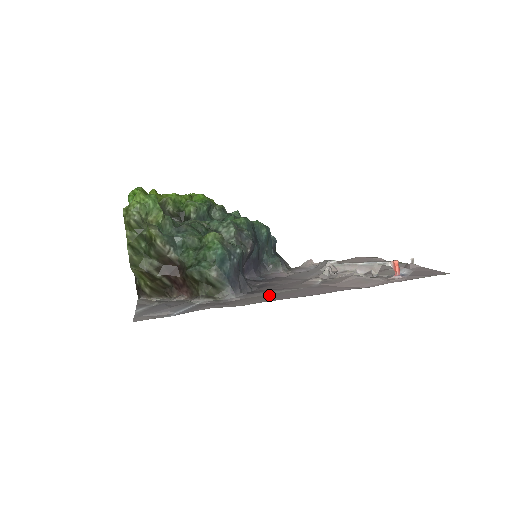
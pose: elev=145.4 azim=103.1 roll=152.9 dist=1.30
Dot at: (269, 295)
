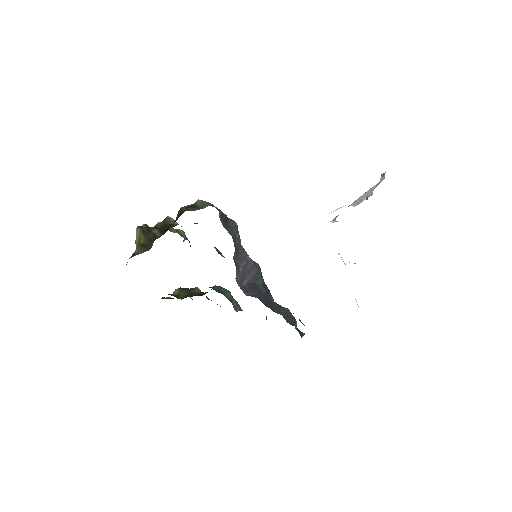
Dot at: occluded
